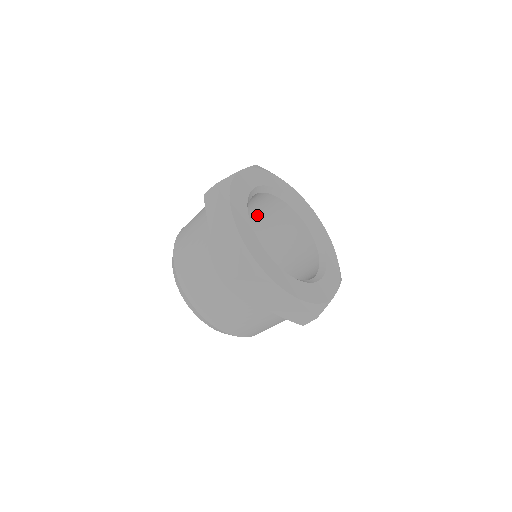
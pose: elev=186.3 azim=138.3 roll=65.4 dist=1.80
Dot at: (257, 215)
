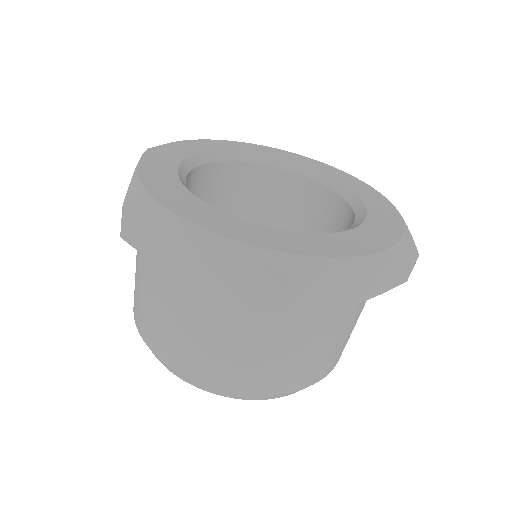
Dot at: (275, 215)
